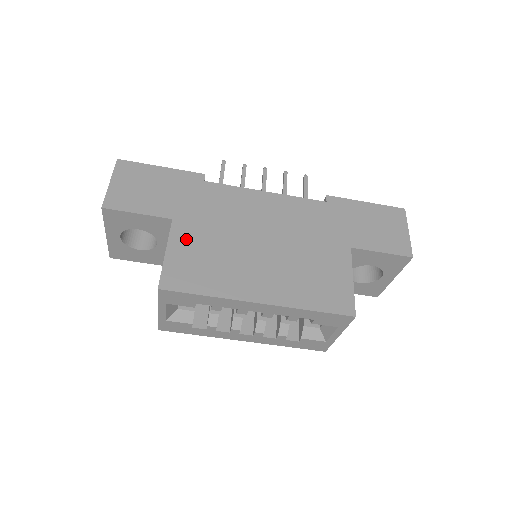
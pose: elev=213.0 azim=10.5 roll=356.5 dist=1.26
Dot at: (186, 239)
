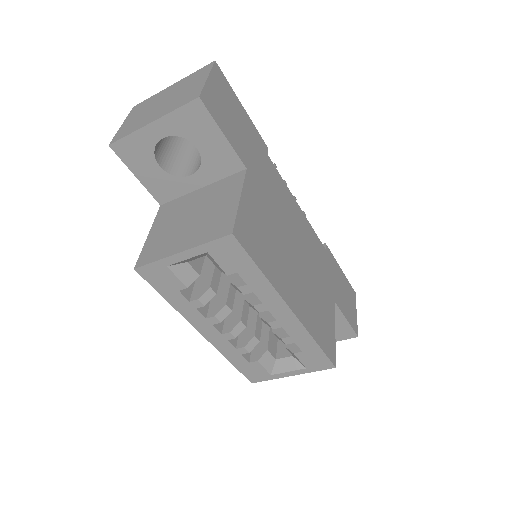
Dot at: (254, 199)
